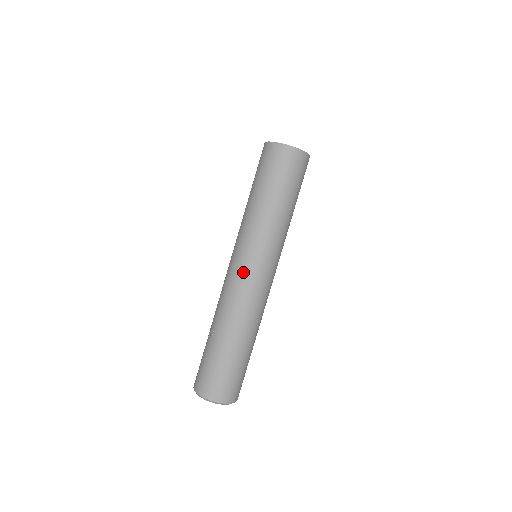
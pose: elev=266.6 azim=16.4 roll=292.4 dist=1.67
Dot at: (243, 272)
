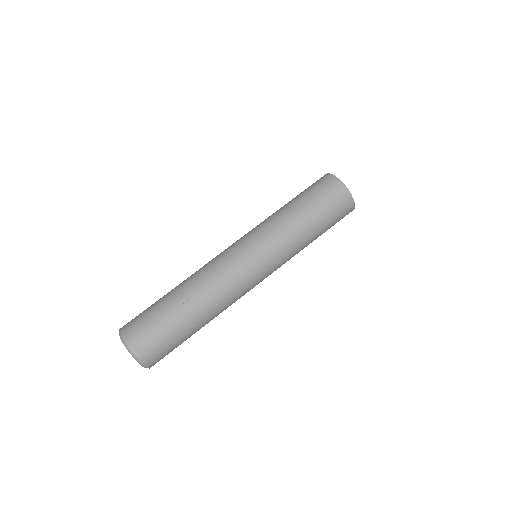
Dot at: (251, 272)
